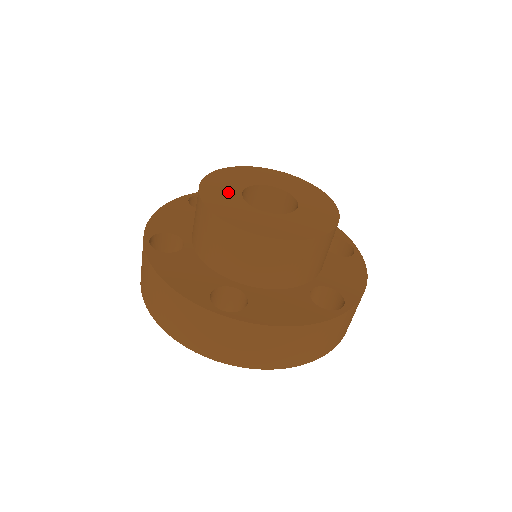
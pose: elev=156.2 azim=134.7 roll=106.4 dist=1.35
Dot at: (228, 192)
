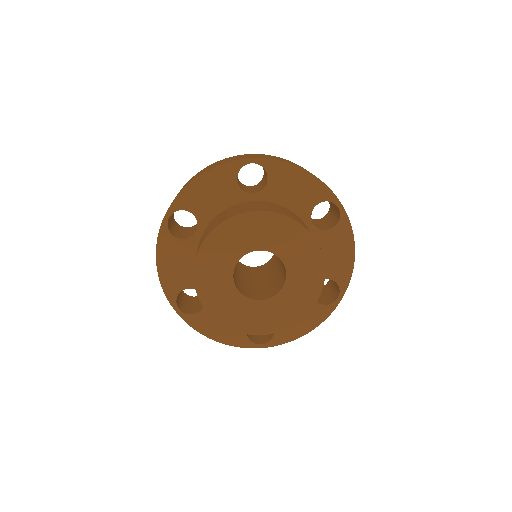
Dot at: (228, 253)
